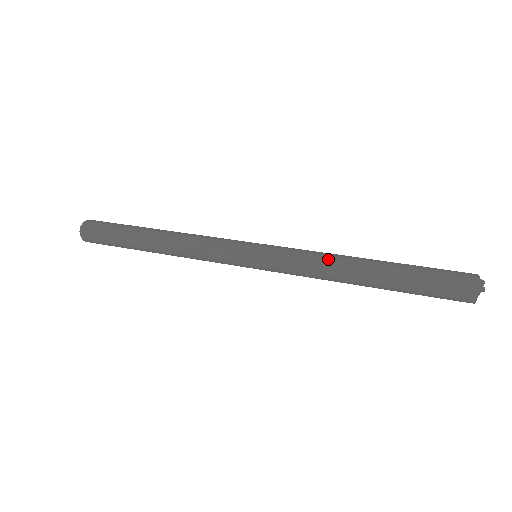
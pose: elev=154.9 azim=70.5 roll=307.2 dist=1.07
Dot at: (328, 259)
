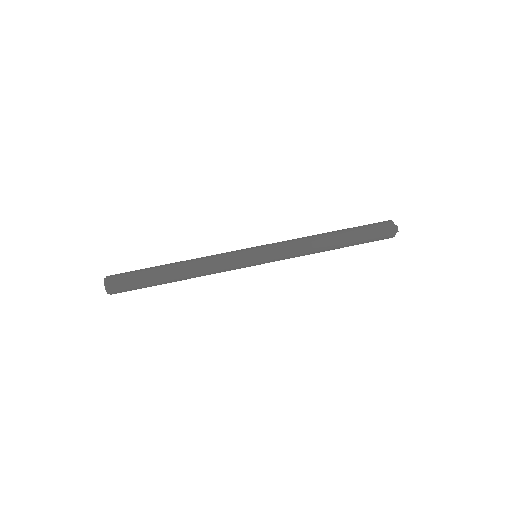
Dot at: (309, 246)
